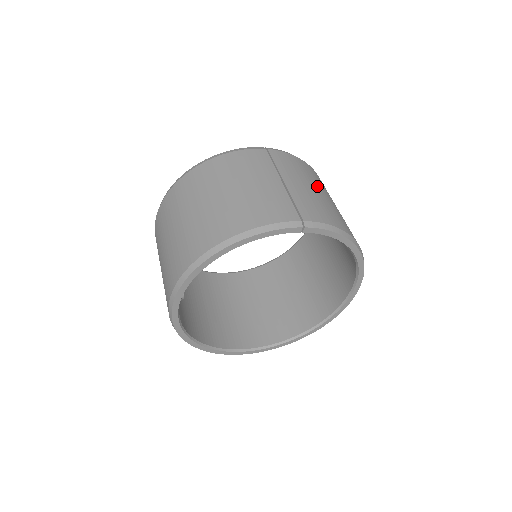
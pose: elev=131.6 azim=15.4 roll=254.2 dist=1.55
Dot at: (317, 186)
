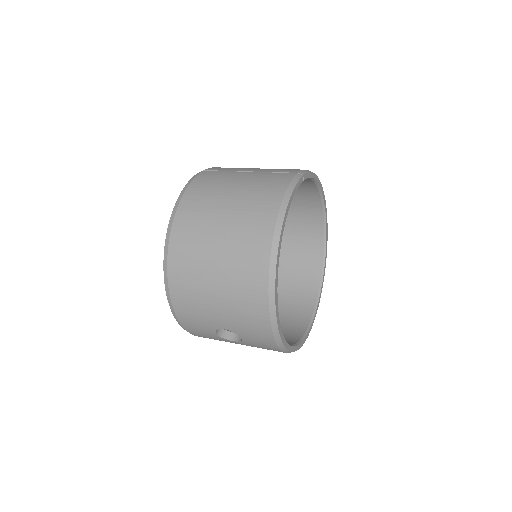
Dot at: occluded
